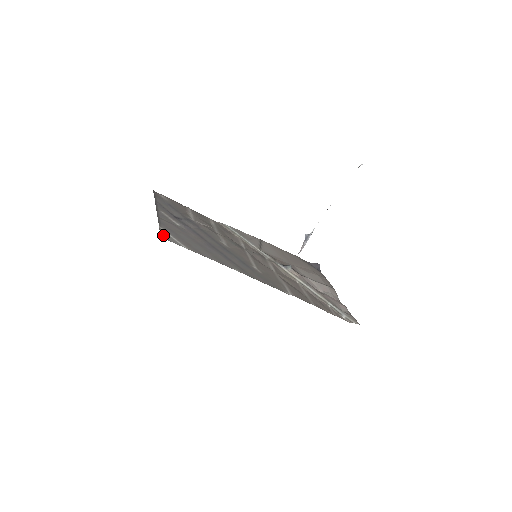
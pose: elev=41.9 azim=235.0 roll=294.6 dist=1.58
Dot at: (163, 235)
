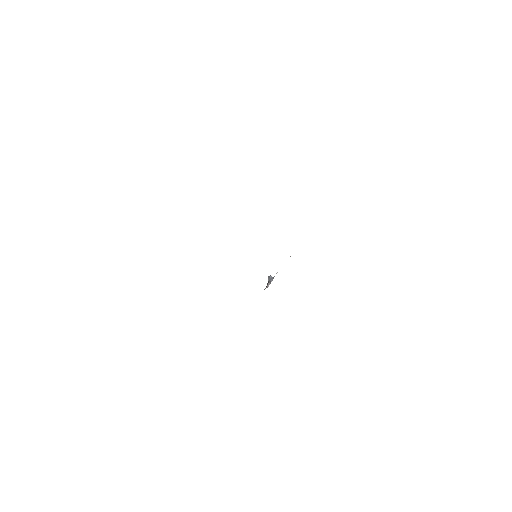
Dot at: occluded
